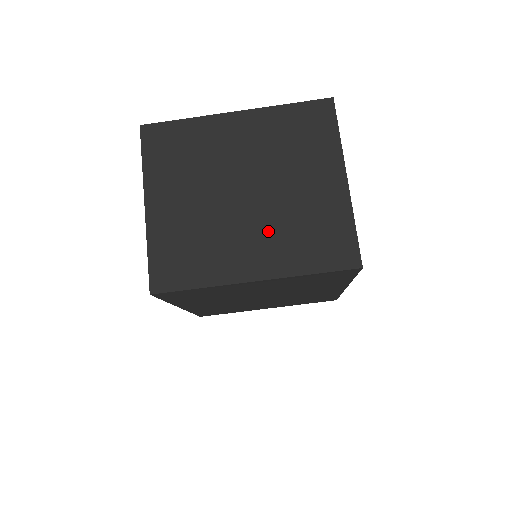
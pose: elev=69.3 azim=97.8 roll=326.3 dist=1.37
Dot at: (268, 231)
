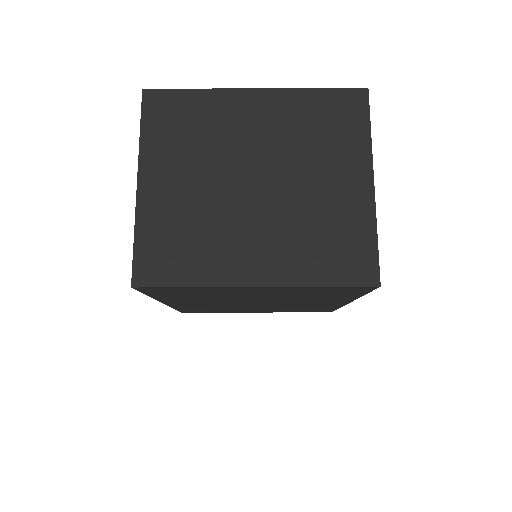
Dot at: (277, 231)
